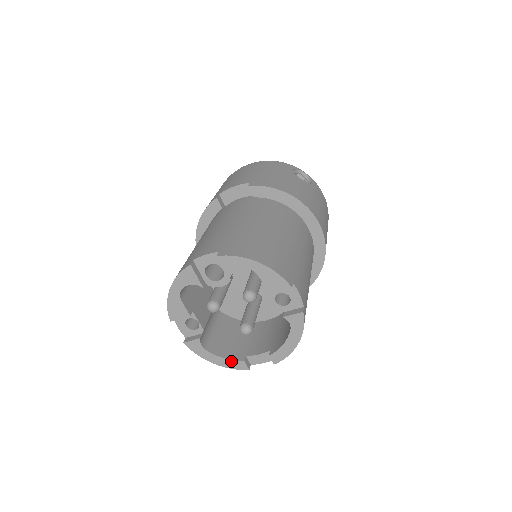
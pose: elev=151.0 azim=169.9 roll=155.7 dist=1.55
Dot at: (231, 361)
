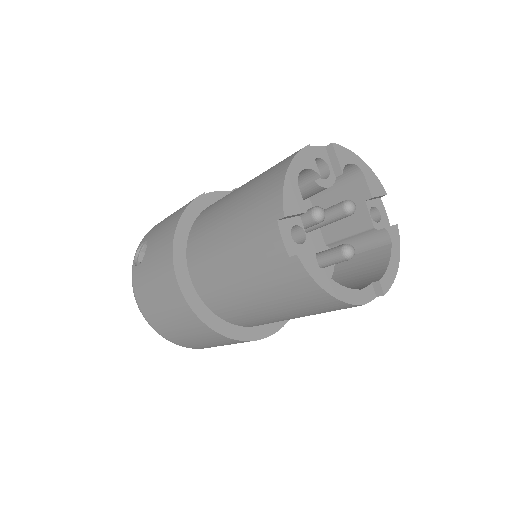
Dot at: (347, 289)
